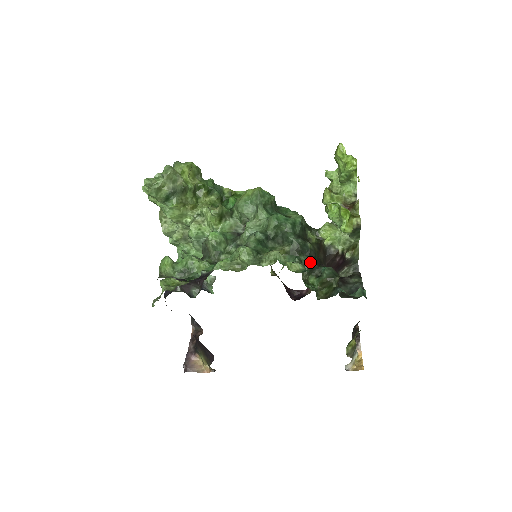
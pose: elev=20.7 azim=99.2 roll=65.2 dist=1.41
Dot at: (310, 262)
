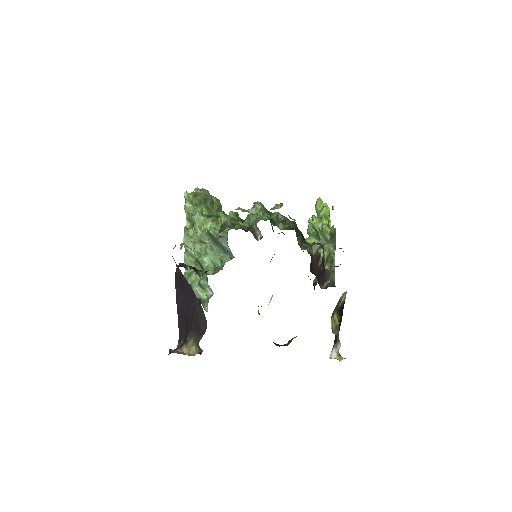
Dot at: (302, 238)
